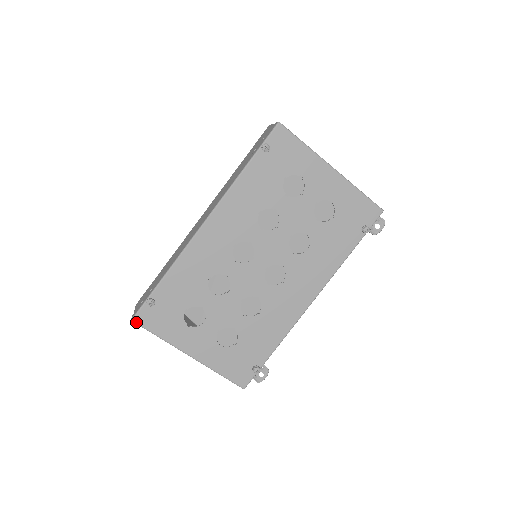
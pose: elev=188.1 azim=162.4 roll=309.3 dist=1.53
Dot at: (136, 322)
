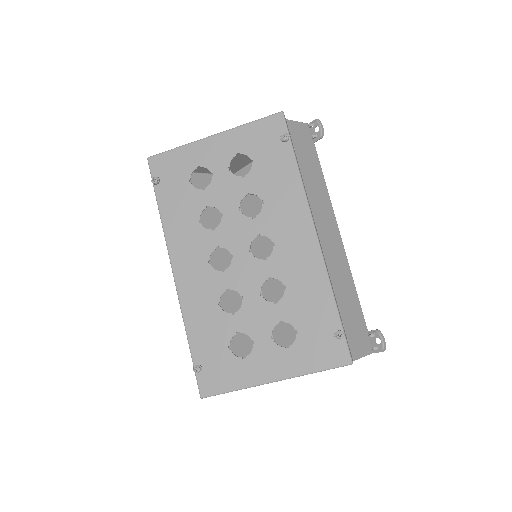
Dot at: (205, 396)
